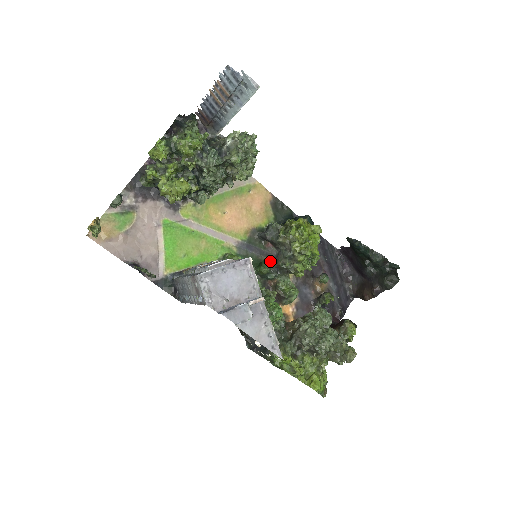
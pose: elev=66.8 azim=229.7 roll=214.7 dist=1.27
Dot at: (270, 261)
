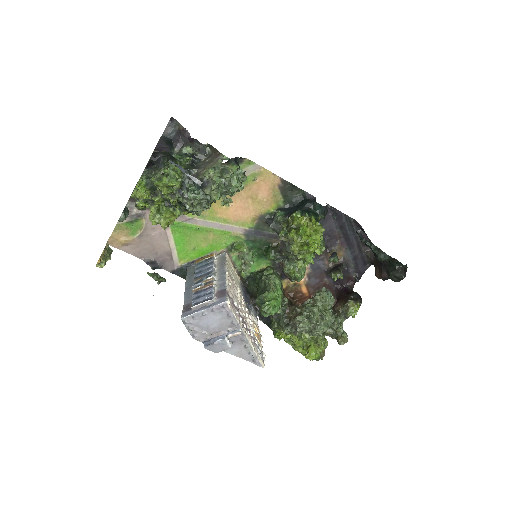
Dot at: (280, 242)
